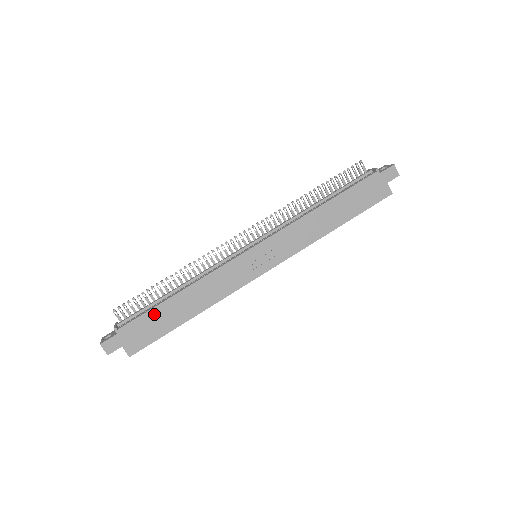
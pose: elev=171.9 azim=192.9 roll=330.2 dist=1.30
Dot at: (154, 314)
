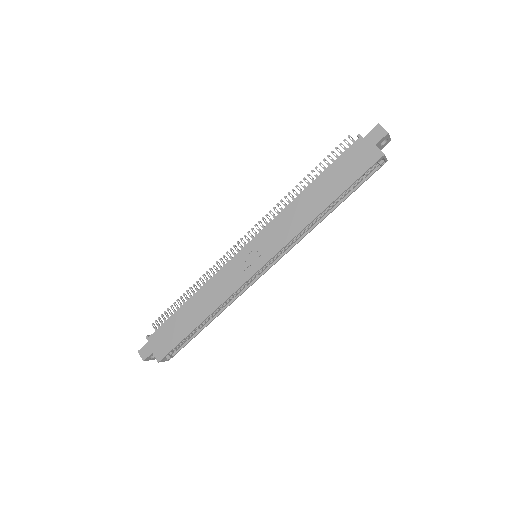
Dot at: (173, 321)
